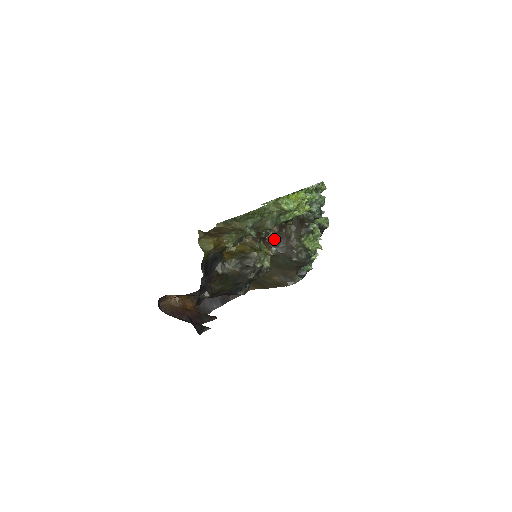
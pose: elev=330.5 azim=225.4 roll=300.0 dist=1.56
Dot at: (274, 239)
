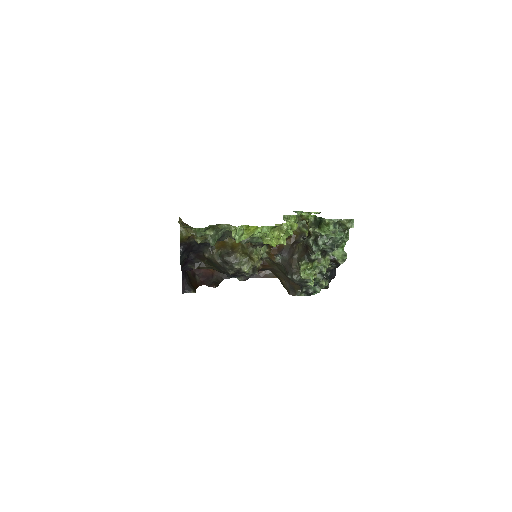
Dot at: (282, 249)
